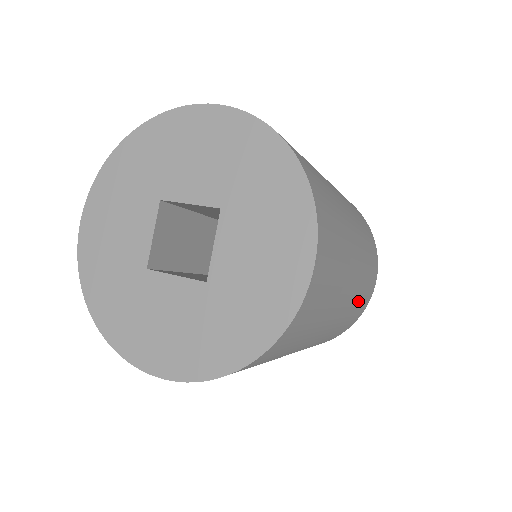
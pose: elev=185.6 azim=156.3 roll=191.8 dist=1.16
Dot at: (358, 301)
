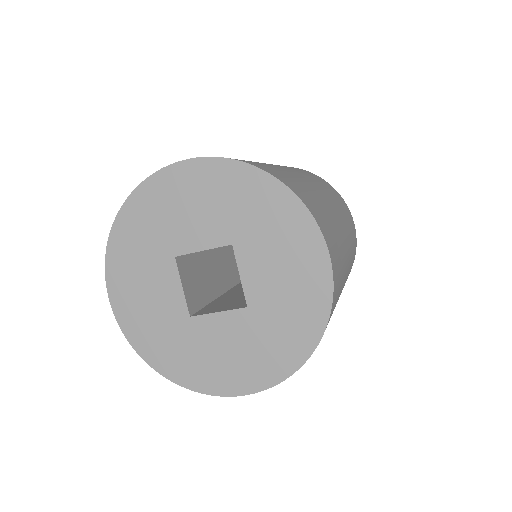
Dot at: (352, 254)
